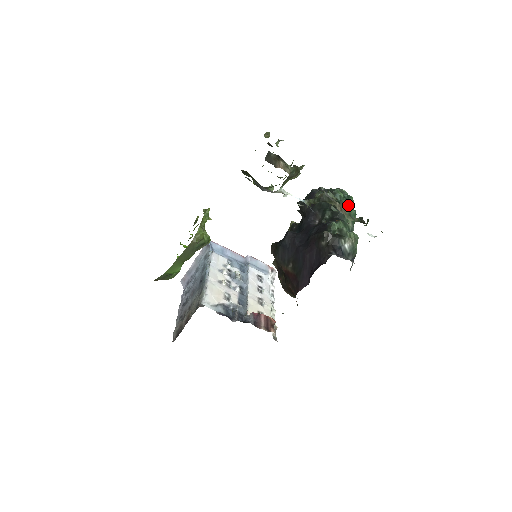
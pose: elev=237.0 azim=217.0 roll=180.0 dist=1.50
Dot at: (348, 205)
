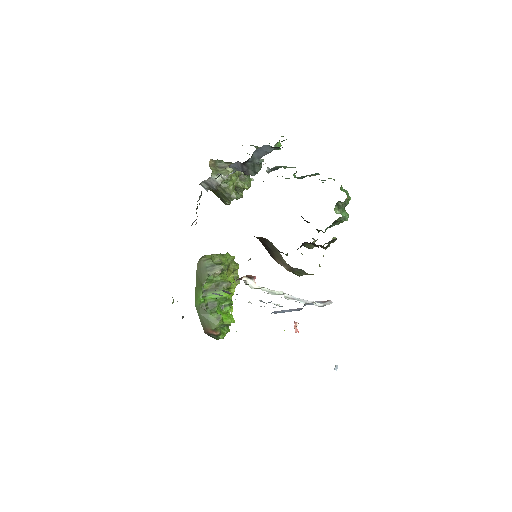
Dot at: occluded
